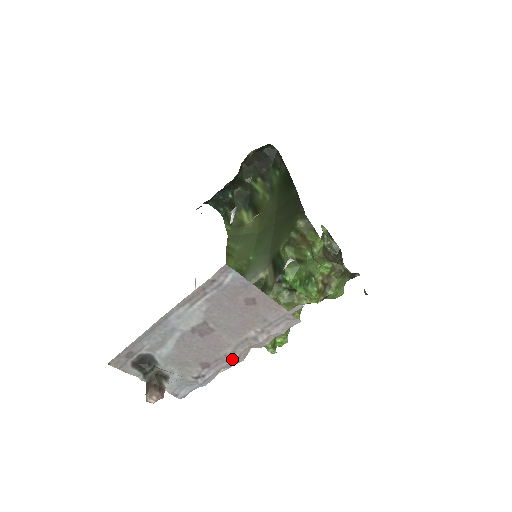
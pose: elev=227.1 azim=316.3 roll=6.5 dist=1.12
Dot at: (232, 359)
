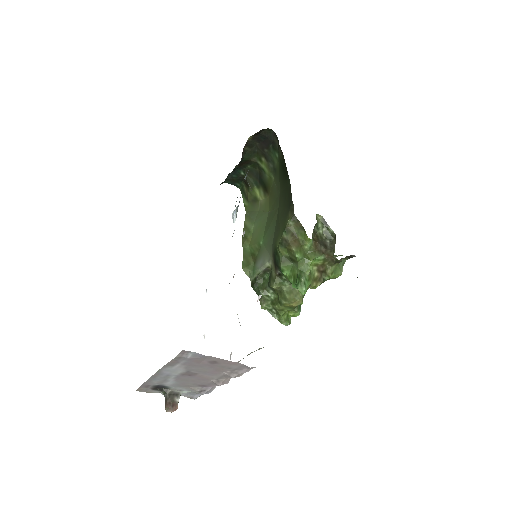
Dot at: (218, 385)
